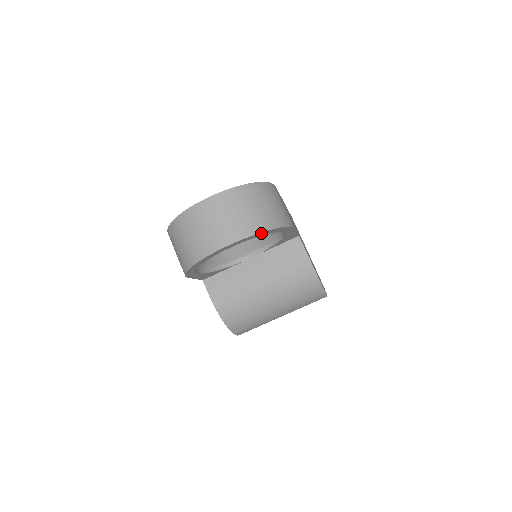
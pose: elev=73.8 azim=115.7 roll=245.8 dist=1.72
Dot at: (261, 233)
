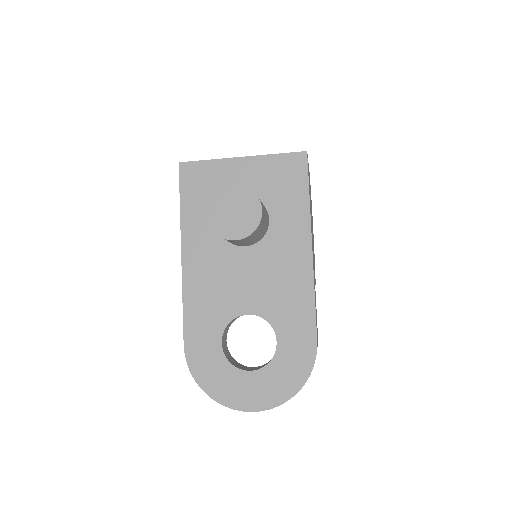
Dot at: occluded
